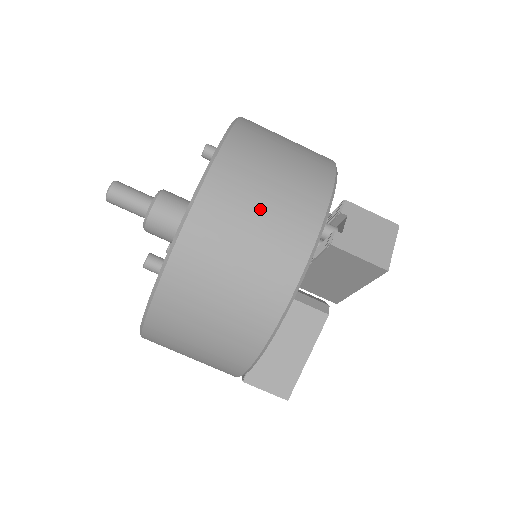
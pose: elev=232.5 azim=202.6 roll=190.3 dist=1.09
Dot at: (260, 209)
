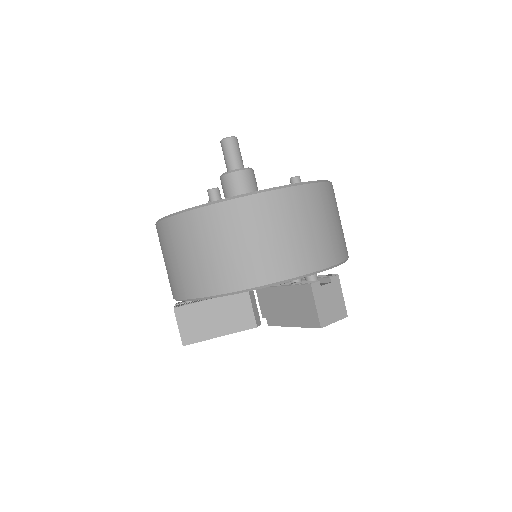
Dot at: (299, 229)
